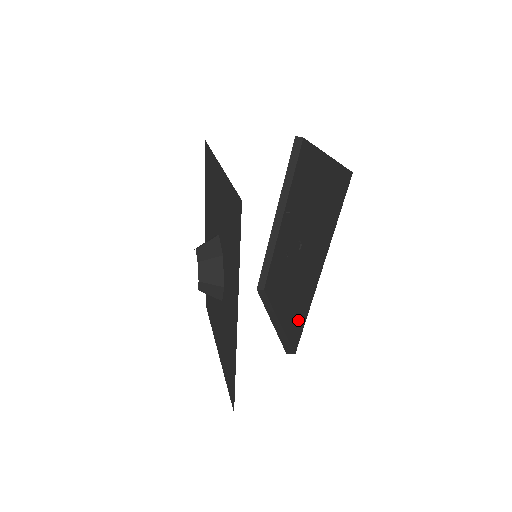
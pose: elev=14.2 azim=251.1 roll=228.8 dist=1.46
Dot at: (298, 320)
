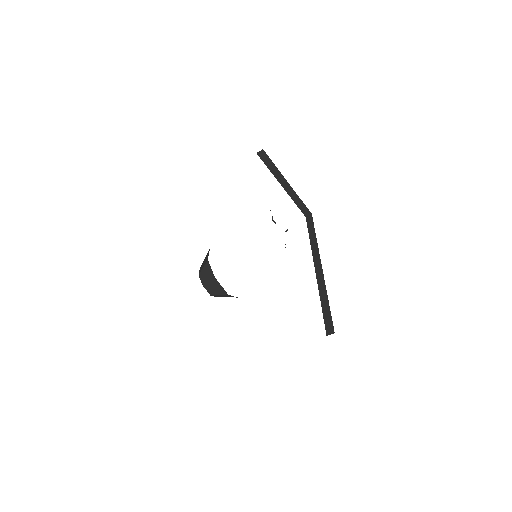
Dot at: occluded
